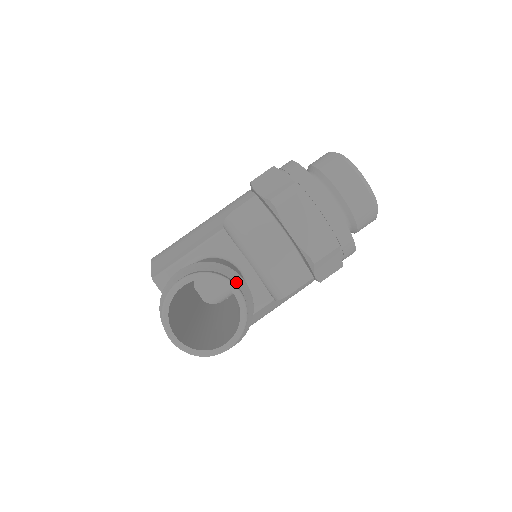
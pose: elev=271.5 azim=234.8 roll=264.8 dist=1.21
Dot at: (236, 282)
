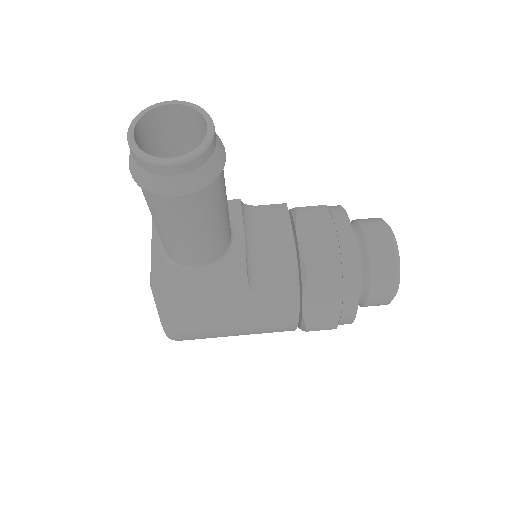
Dot at: (217, 136)
